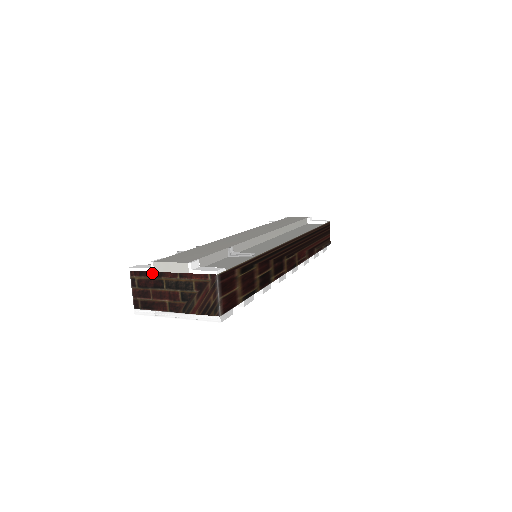
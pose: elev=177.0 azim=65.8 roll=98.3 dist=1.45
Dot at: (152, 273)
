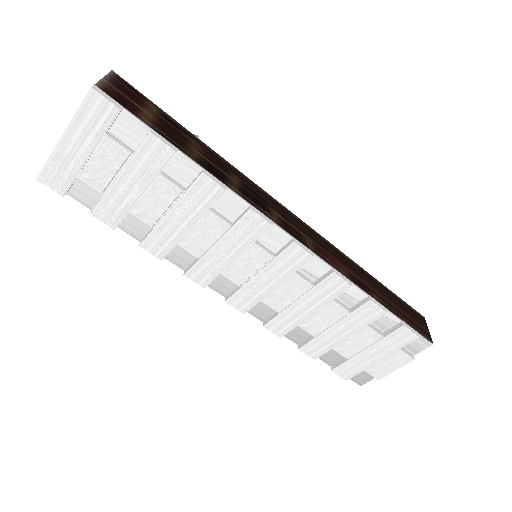
Dot at: occluded
